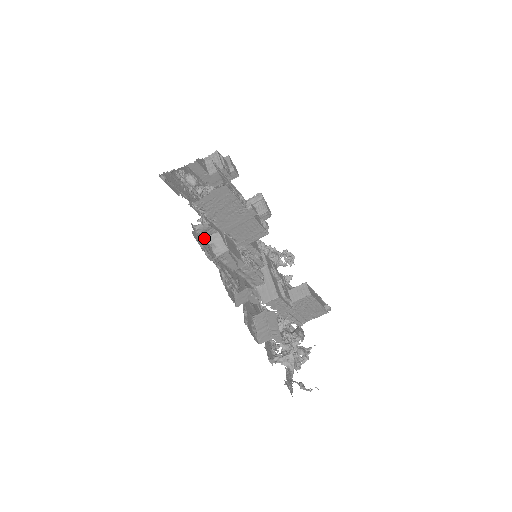
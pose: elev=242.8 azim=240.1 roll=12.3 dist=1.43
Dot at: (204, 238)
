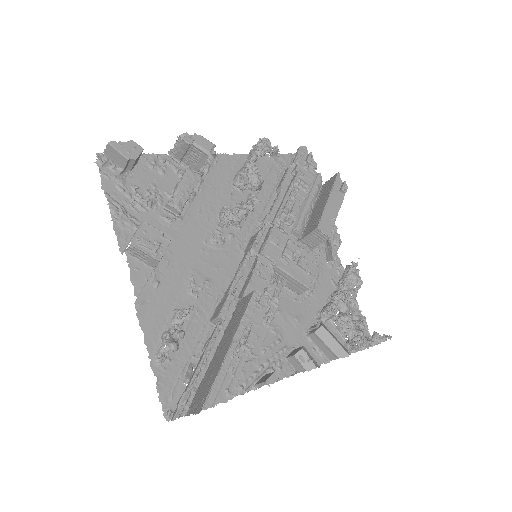
Dot at: occluded
